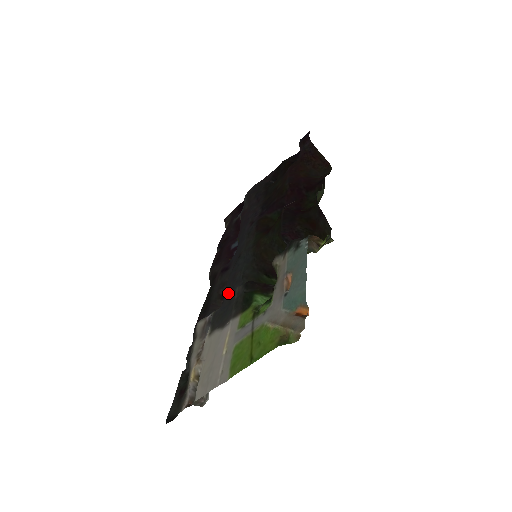
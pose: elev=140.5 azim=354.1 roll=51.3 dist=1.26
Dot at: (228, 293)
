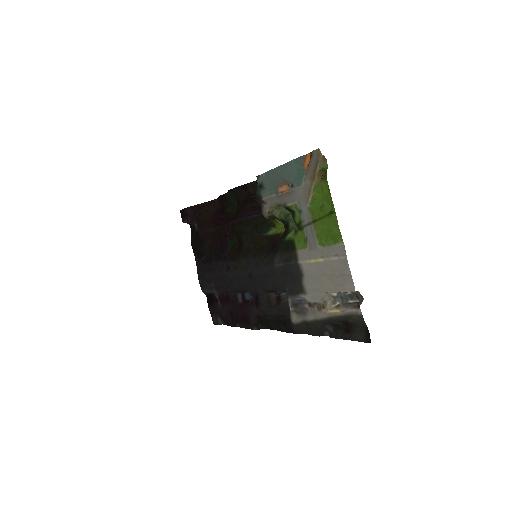
Dot at: (277, 281)
